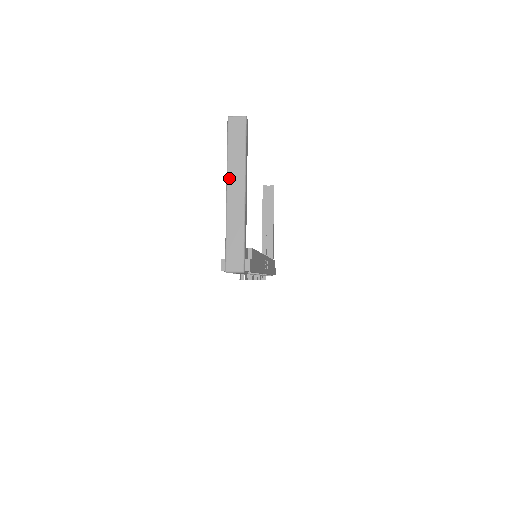
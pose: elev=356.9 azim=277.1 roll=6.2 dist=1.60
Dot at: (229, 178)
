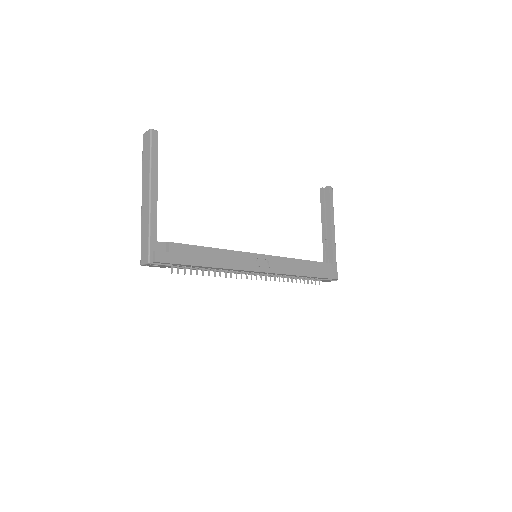
Dot at: (142, 184)
